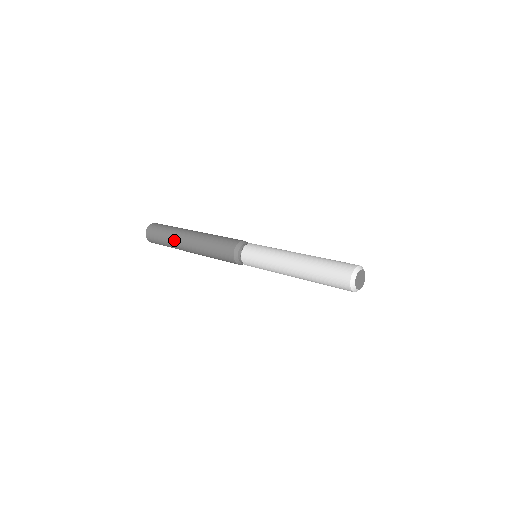
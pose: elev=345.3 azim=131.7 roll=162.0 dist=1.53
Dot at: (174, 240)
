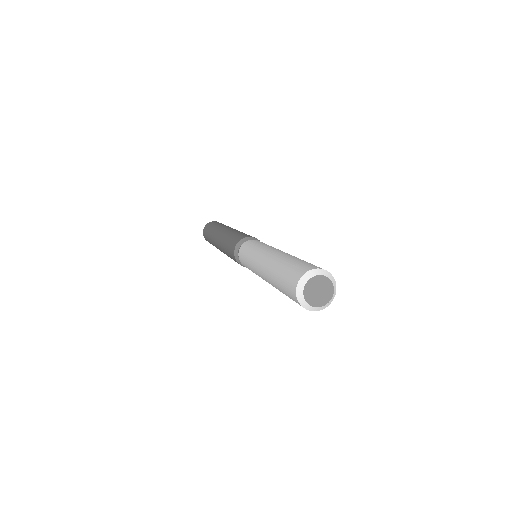
Dot at: (212, 239)
